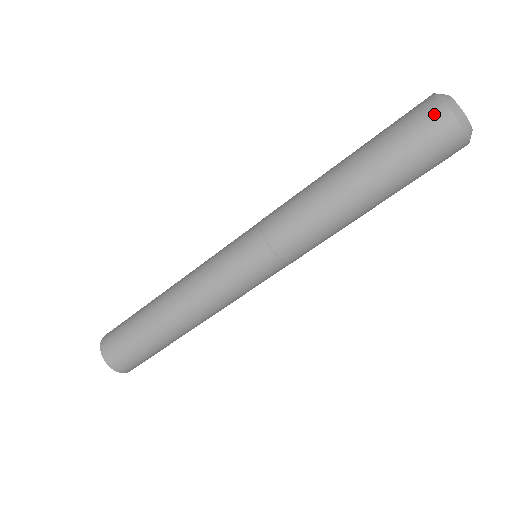
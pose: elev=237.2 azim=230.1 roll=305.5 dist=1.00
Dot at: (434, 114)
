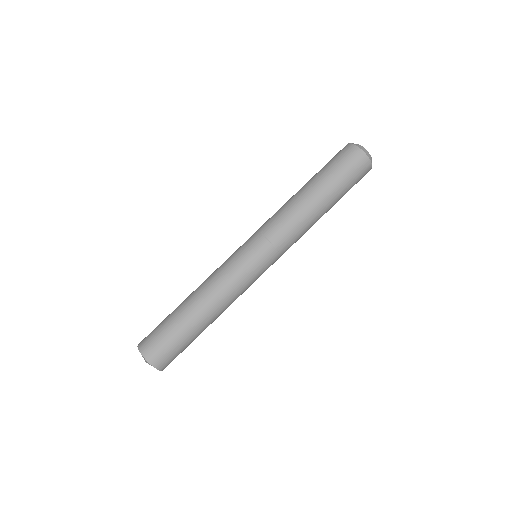
Dot at: (349, 150)
